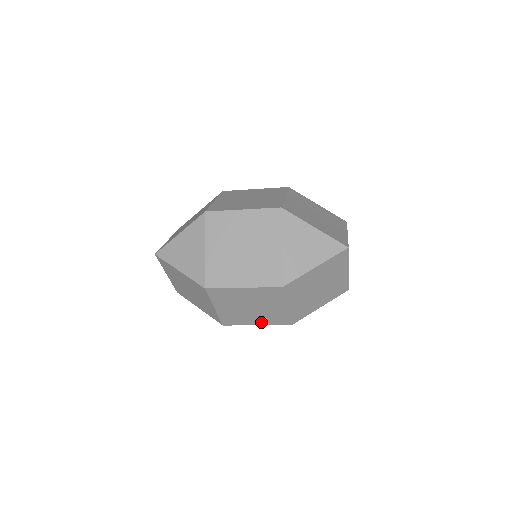
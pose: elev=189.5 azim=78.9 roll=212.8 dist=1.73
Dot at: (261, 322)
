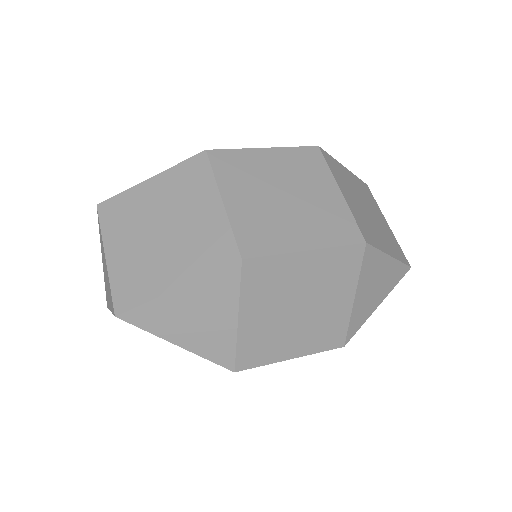
Dot at: occluded
